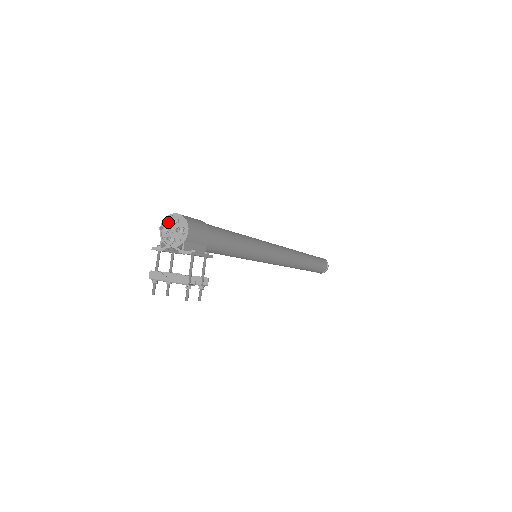
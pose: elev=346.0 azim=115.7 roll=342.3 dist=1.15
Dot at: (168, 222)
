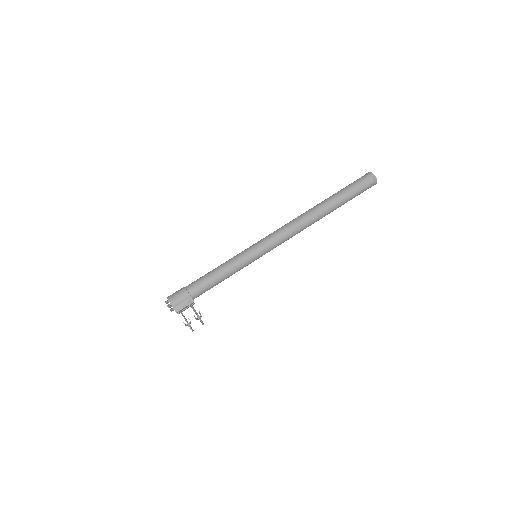
Dot at: occluded
